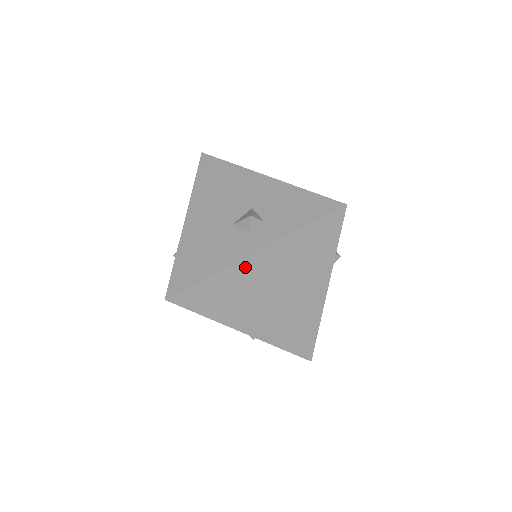
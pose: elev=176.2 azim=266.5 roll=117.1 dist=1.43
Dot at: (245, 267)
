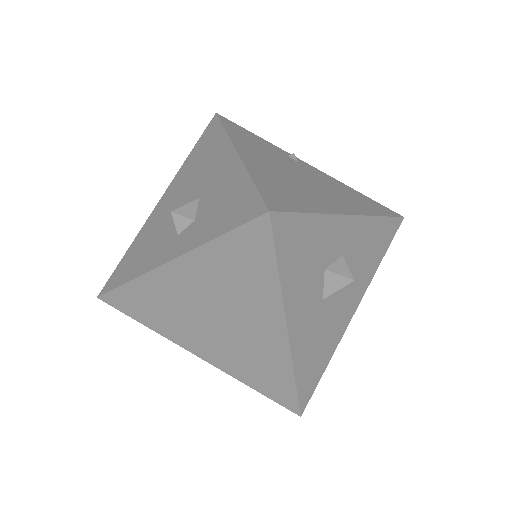
Dot at: (161, 279)
